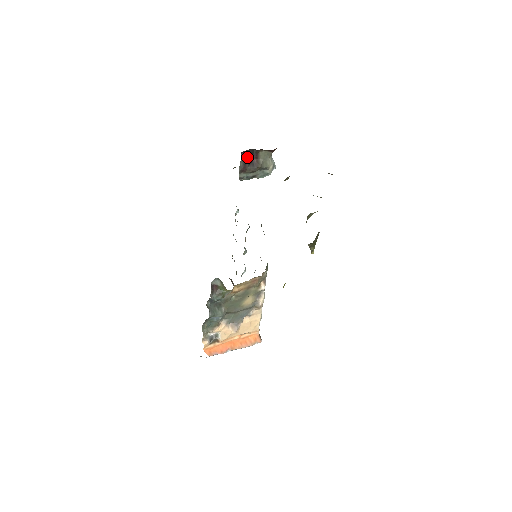
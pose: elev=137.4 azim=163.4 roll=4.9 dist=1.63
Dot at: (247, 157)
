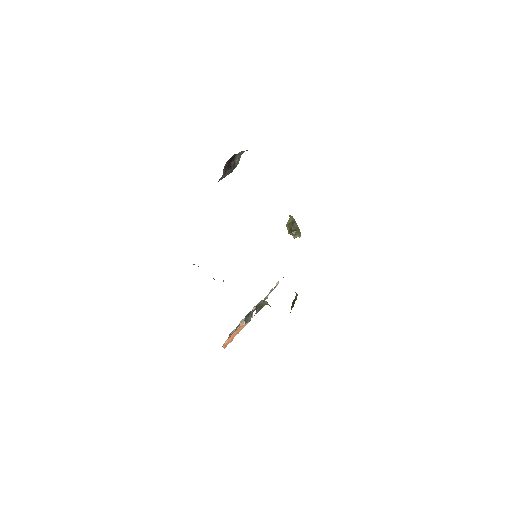
Dot at: (228, 162)
